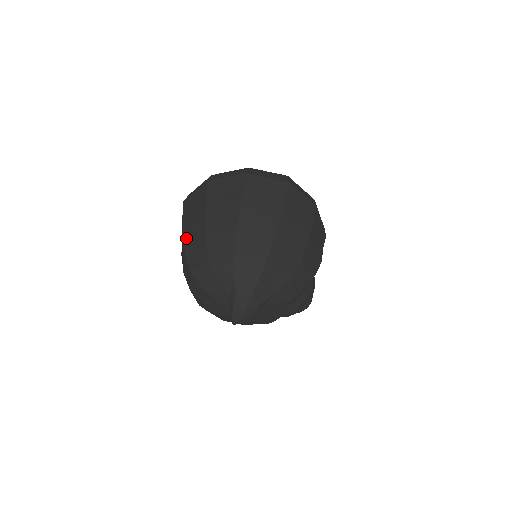
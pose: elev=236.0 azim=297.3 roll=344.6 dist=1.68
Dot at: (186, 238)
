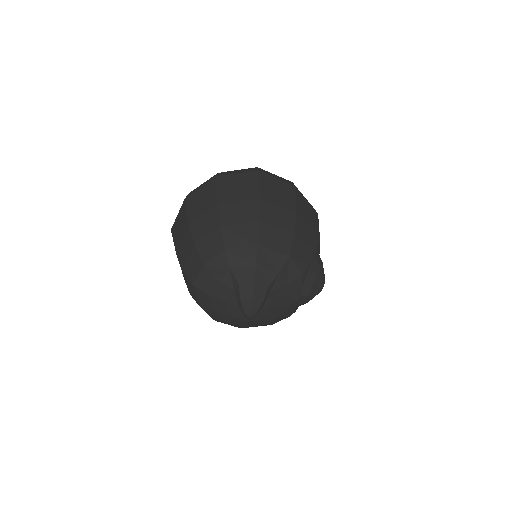
Dot at: (180, 257)
